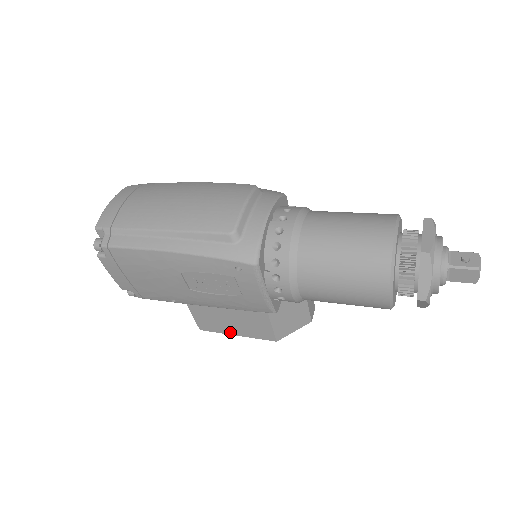
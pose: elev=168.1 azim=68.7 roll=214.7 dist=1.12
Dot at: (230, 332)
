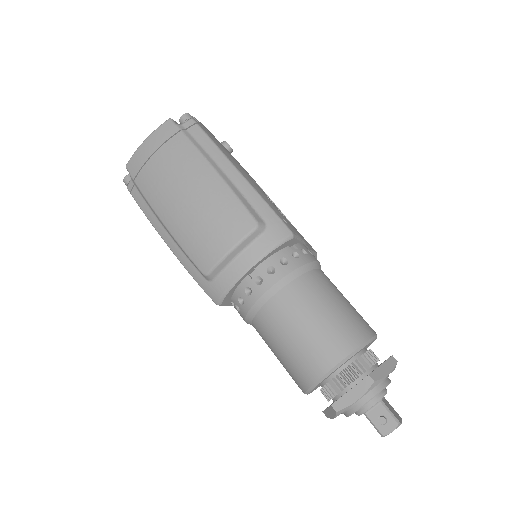
Dot at: occluded
